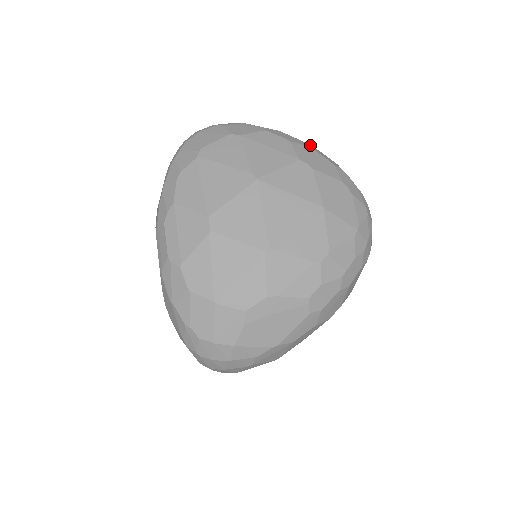
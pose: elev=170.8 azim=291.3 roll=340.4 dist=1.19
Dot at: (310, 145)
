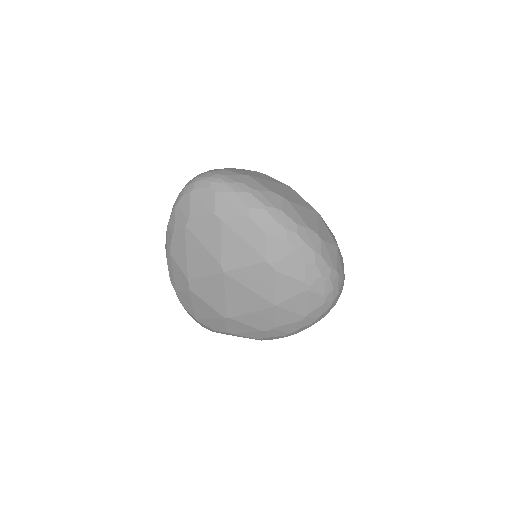
Dot at: (291, 233)
